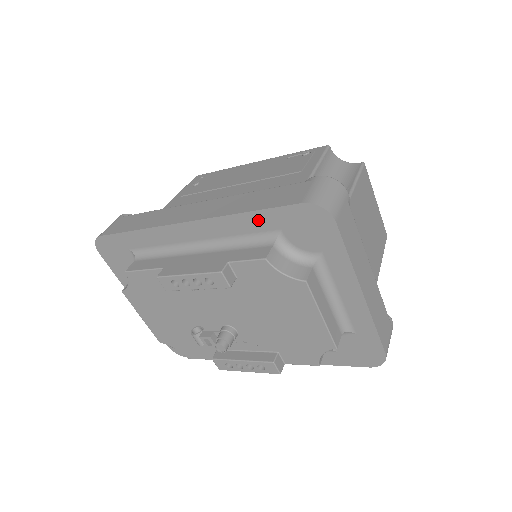
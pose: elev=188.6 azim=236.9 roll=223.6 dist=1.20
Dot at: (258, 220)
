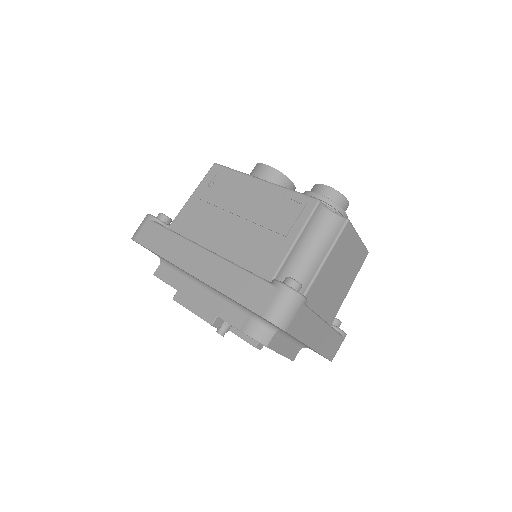
Dot at: occluded
